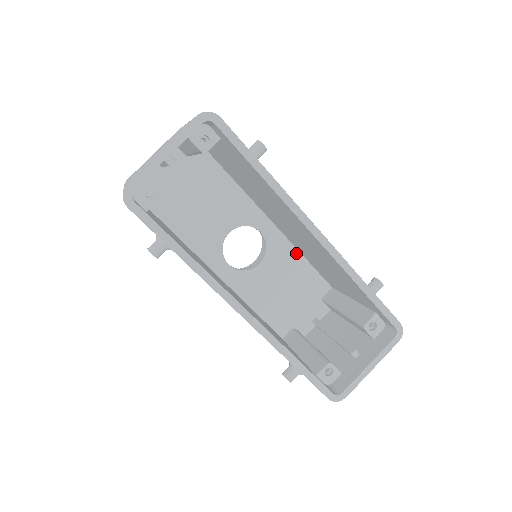
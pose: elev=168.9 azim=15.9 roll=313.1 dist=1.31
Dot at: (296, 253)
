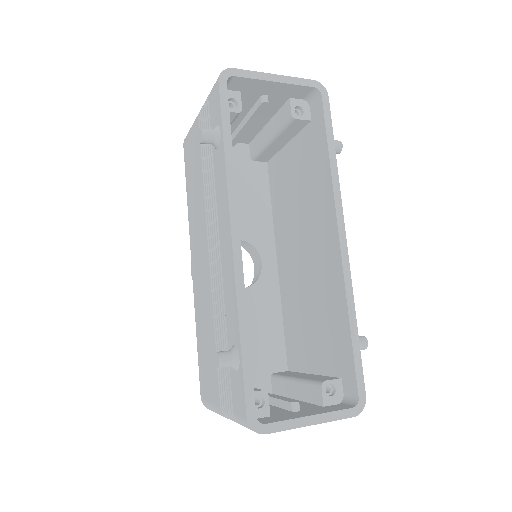
Dot at: (278, 308)
